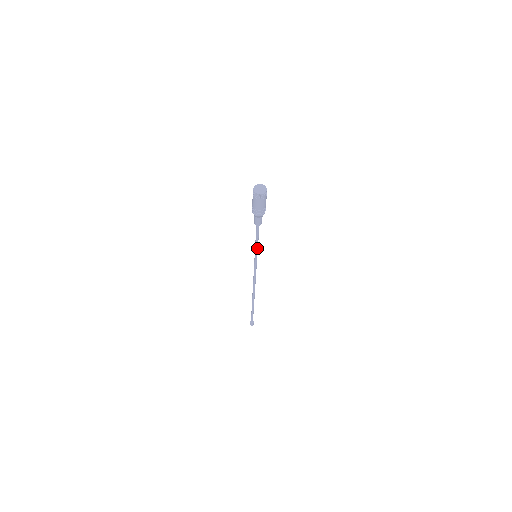
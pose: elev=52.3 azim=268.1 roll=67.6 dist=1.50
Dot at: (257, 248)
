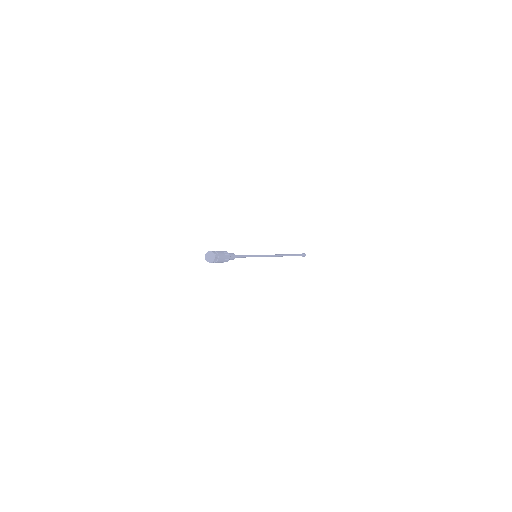
Dot at: (251, 256)
